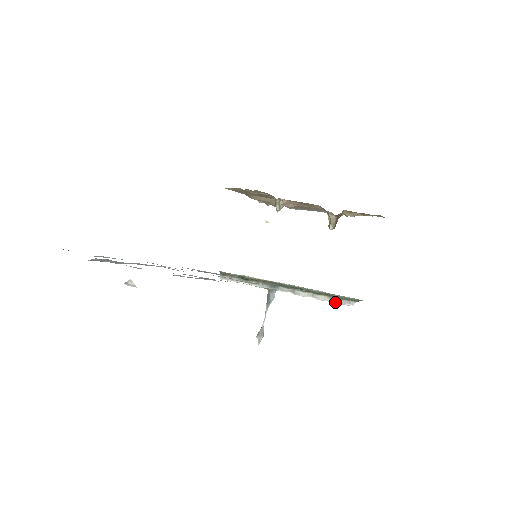
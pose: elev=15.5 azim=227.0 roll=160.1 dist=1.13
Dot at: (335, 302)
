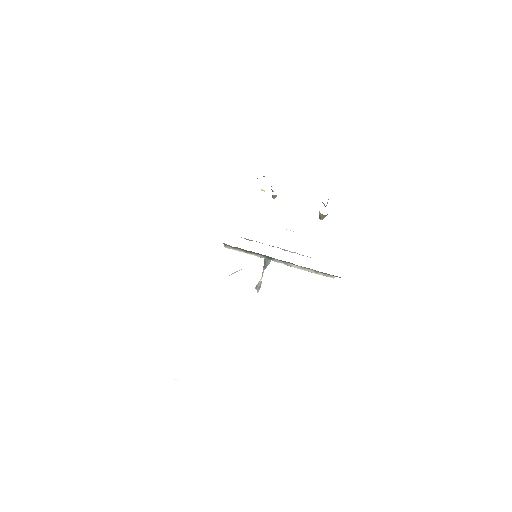
Dot at: occluded
